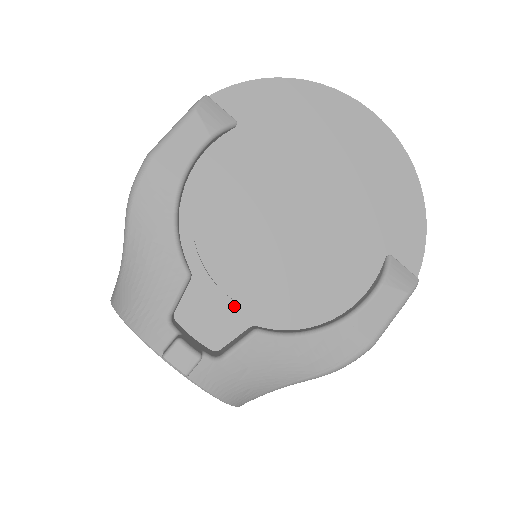
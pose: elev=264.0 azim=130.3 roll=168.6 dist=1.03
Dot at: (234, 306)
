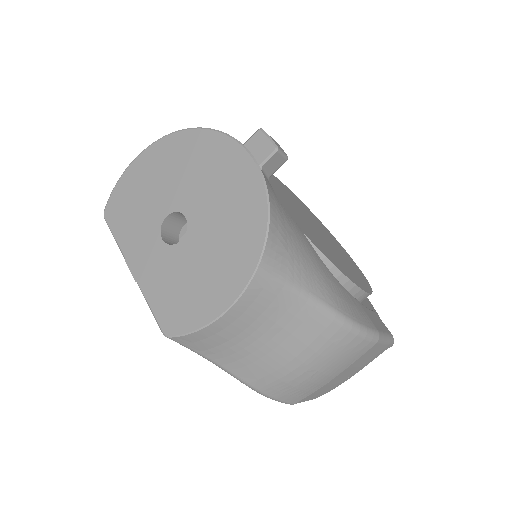
Dot at: occluded
